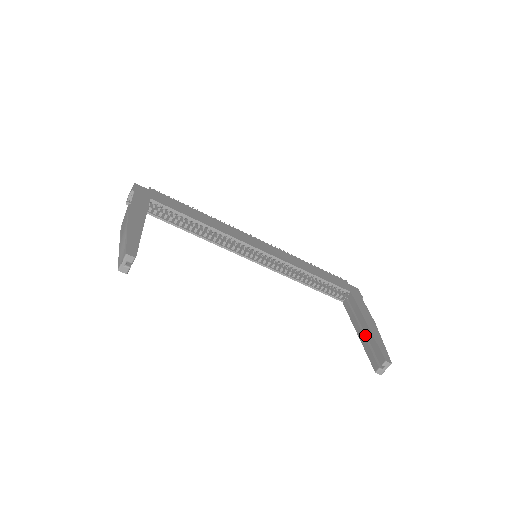
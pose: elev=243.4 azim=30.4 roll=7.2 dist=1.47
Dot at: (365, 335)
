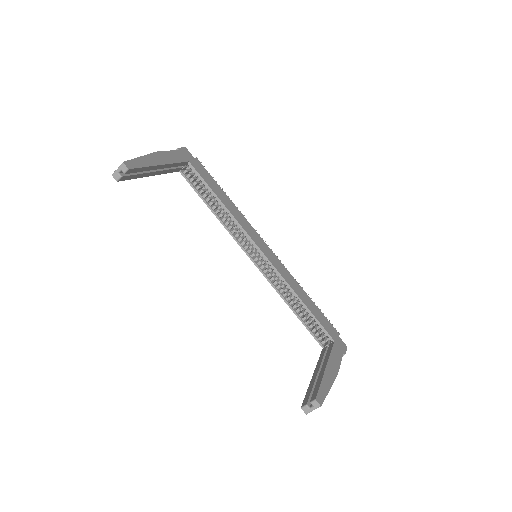
Dot at: occluded
